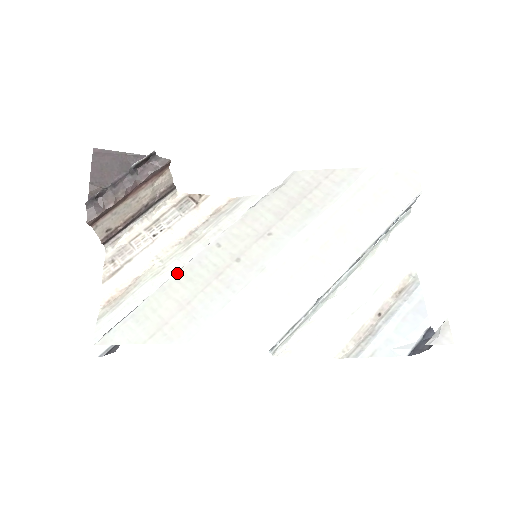
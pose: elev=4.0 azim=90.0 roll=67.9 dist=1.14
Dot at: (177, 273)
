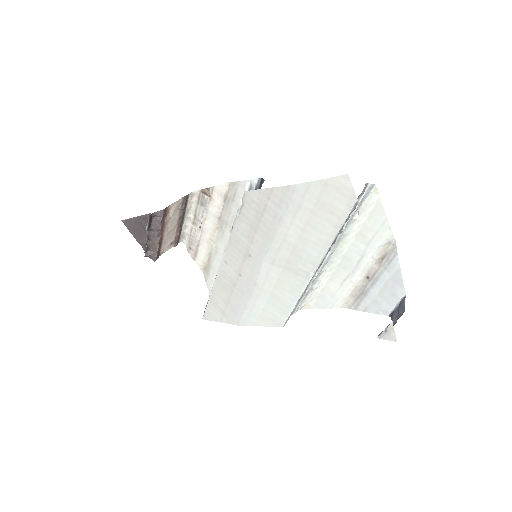
Dot at: (215, 281)
